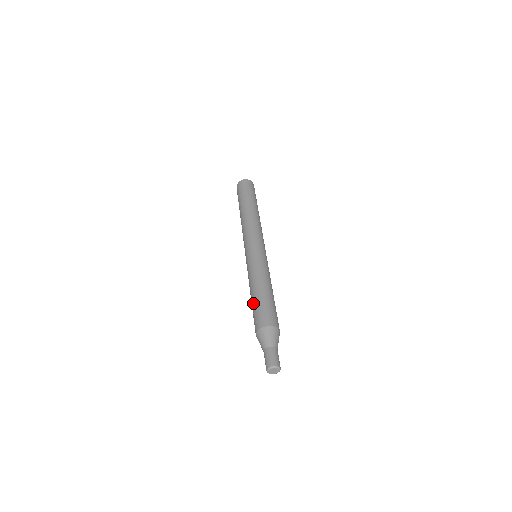
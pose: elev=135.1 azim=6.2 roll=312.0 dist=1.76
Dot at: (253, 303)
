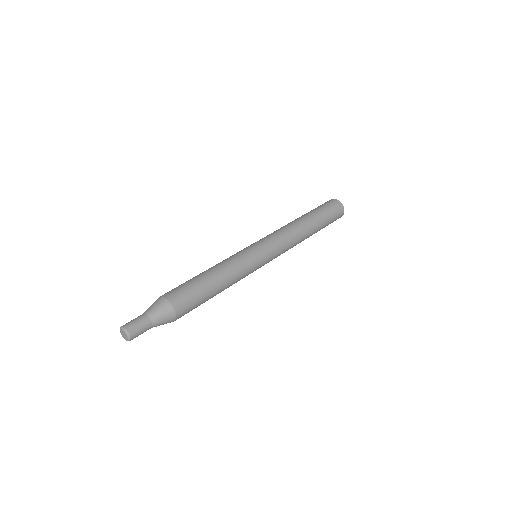
Dot at: (193, 277)
